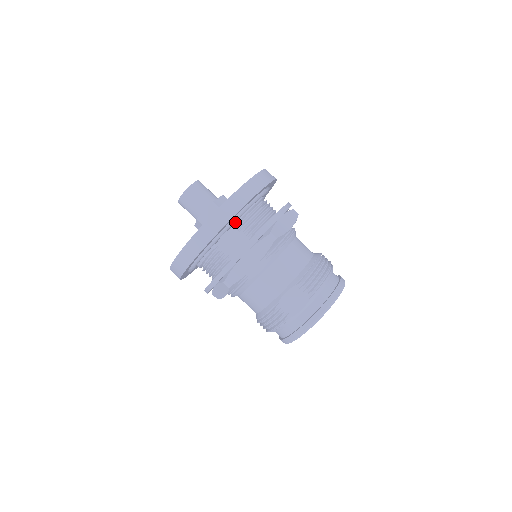
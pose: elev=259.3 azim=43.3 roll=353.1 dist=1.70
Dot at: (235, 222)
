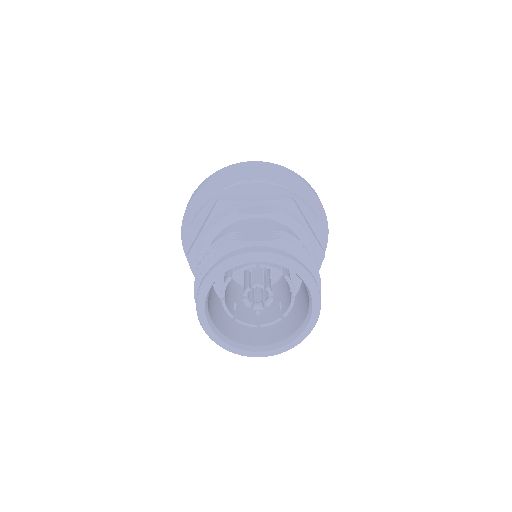
Dot at: occluded
